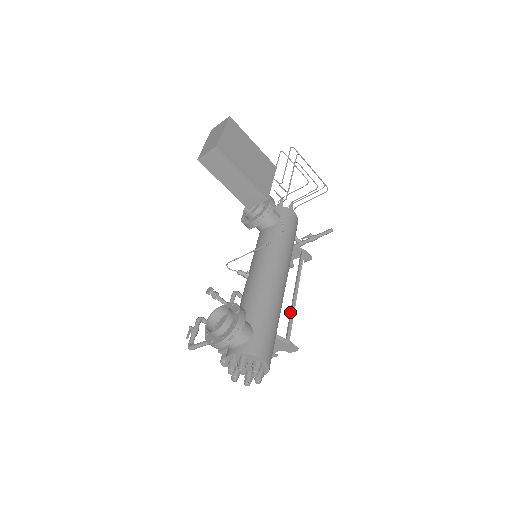
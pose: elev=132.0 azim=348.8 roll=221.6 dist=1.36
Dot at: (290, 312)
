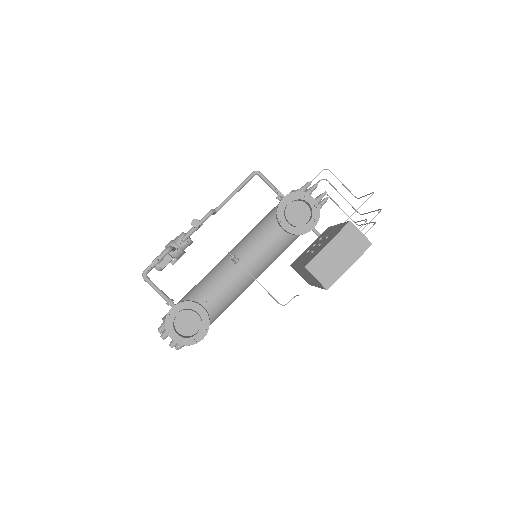
Dot at: occluded
